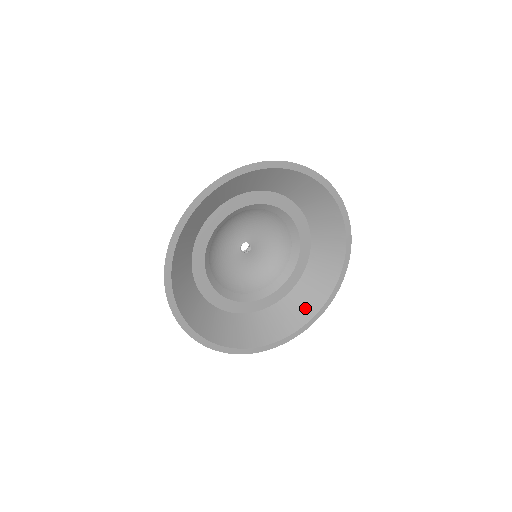
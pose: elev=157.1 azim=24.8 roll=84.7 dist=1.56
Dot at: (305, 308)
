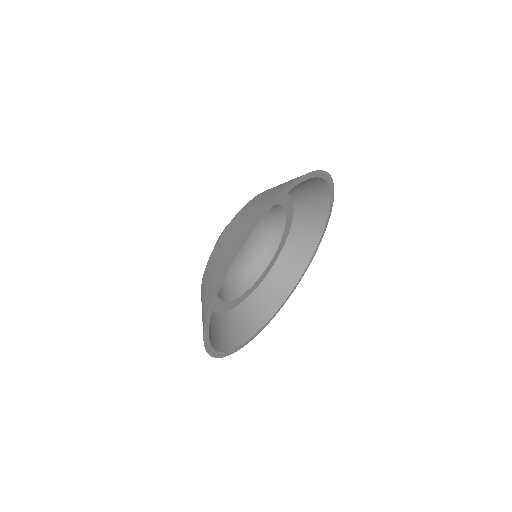
Dot at: (258, 316)
